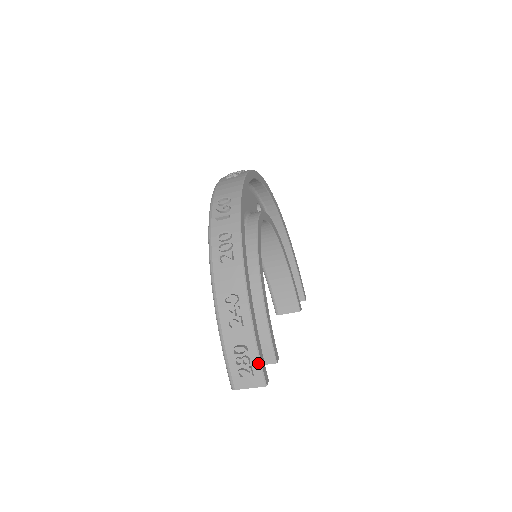
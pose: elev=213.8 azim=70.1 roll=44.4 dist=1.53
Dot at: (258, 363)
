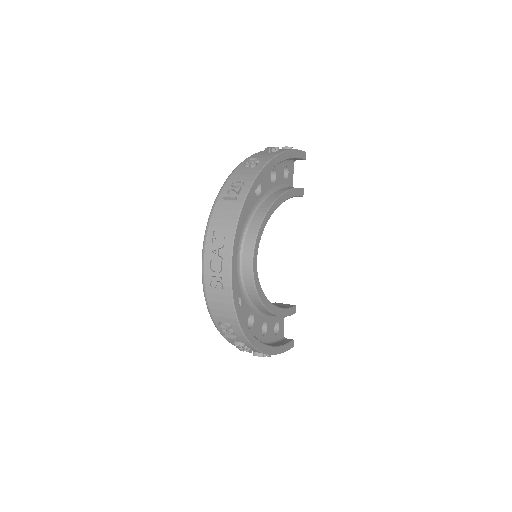
Dot at: occluded
